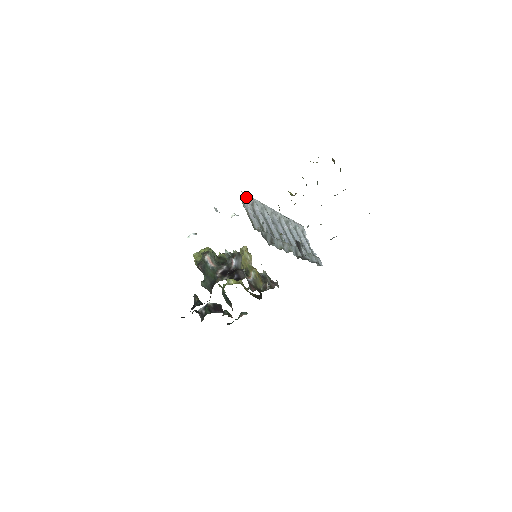
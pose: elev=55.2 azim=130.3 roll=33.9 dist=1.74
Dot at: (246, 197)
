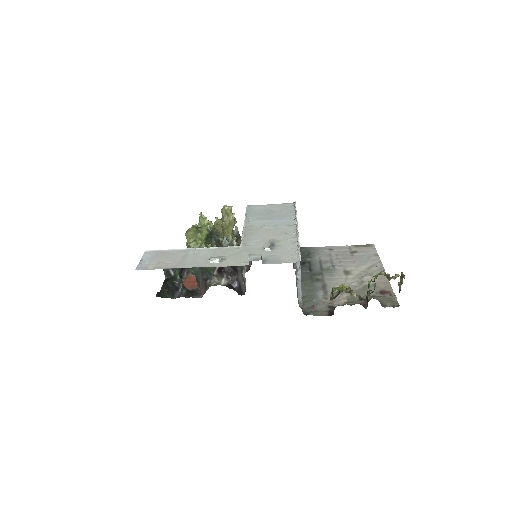
Dot at: occluded
